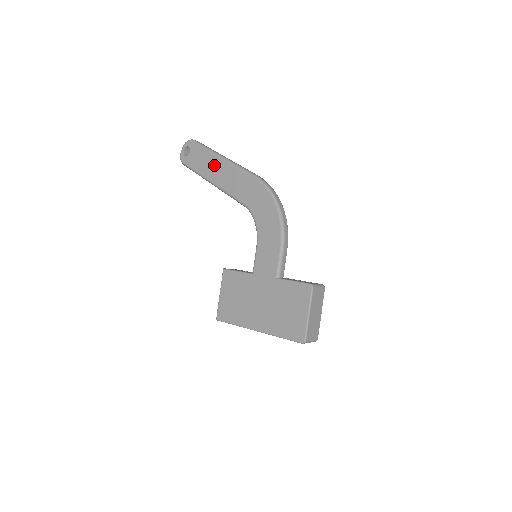
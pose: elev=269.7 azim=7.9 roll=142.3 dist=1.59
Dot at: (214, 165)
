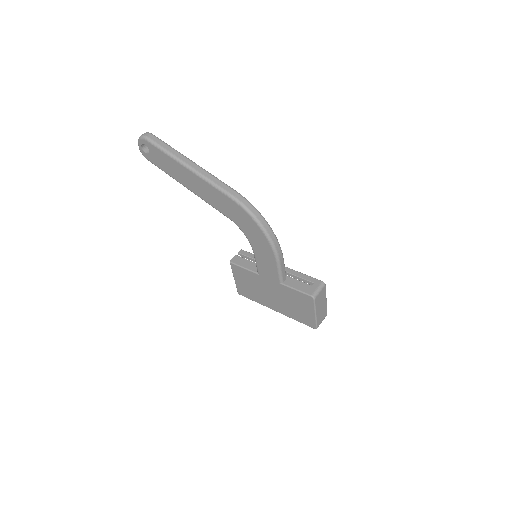
Dot at: (182, 173)
